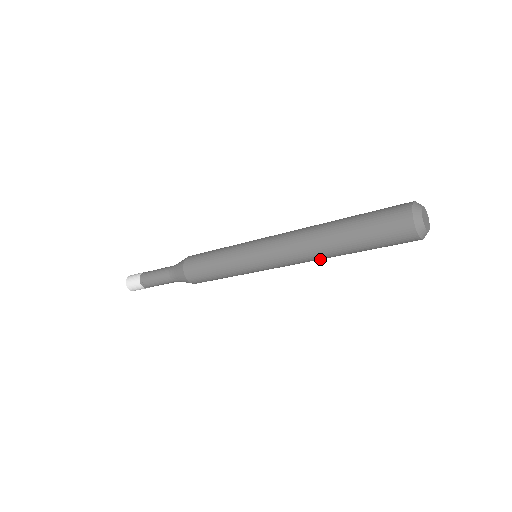
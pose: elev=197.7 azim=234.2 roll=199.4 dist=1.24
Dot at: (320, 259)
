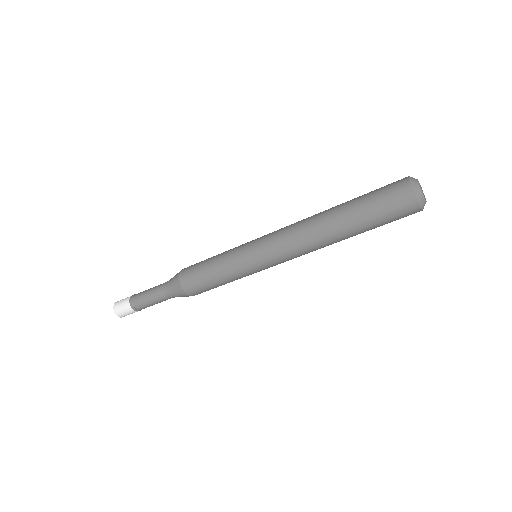
Dot at: (323, 247)
